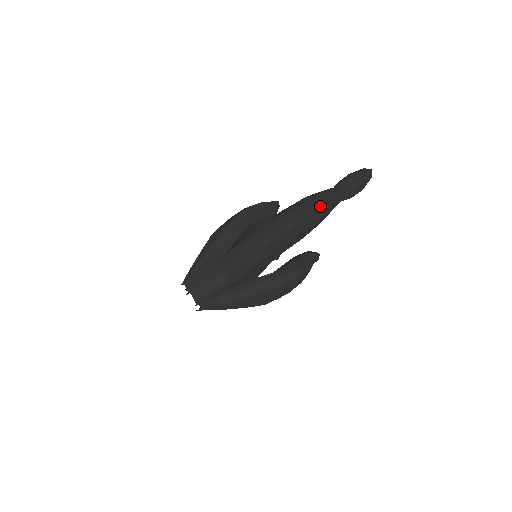
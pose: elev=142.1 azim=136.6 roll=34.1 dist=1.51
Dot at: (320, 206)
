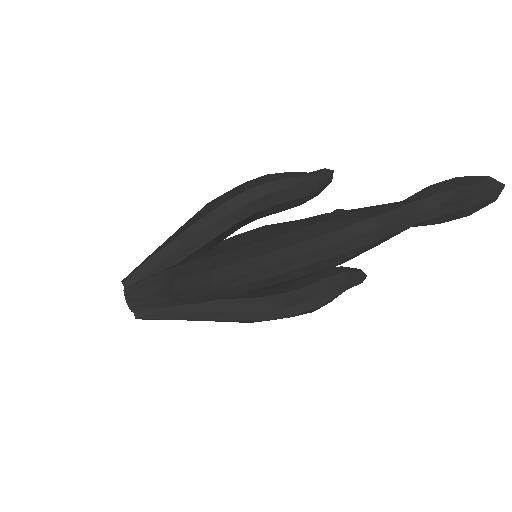
Dot at: (326, 255)
